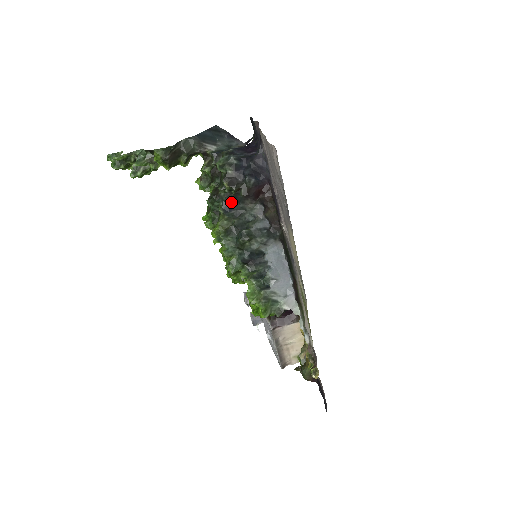
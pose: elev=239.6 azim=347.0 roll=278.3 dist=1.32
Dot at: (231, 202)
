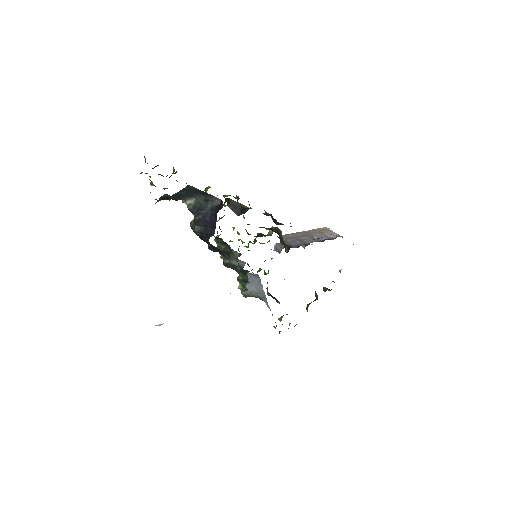
Dot at: (217, 237)
